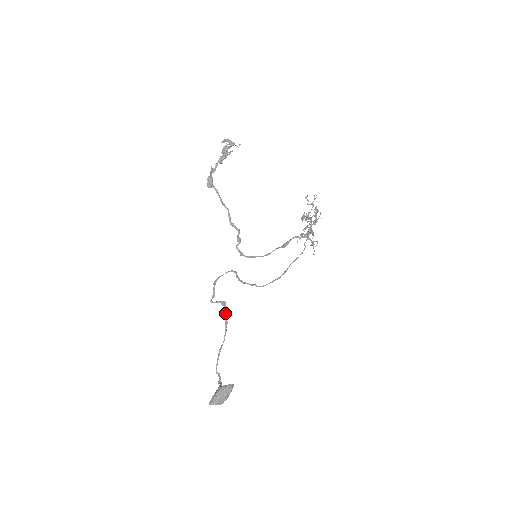
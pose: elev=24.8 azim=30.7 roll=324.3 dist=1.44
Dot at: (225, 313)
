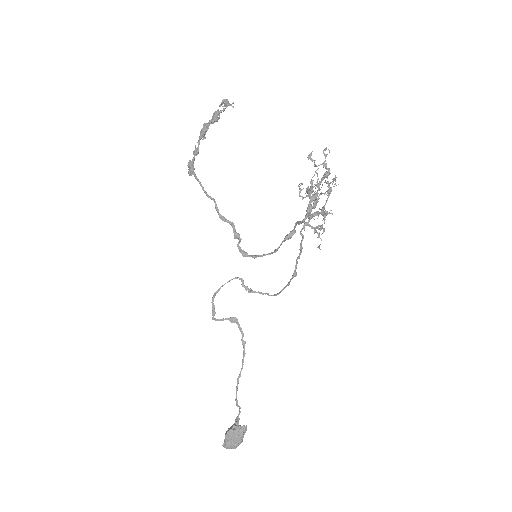
Dot at: (240, 331)
